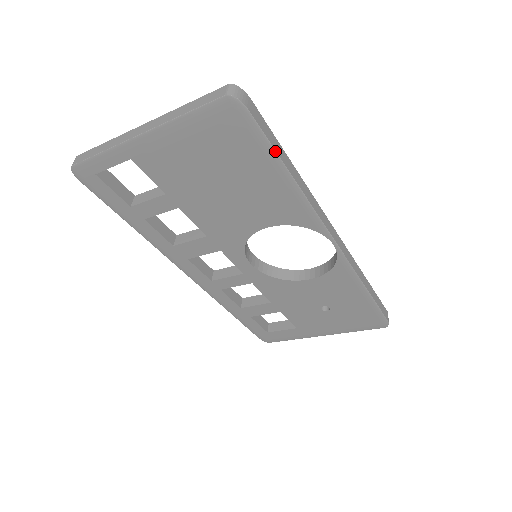
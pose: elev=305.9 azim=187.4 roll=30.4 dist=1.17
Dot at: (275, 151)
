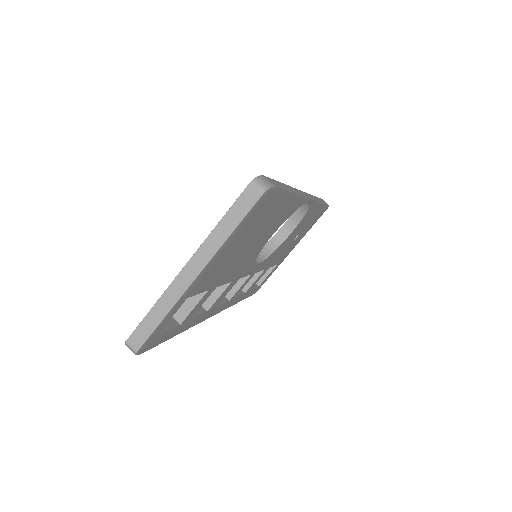
Dot at: (287, 191)
